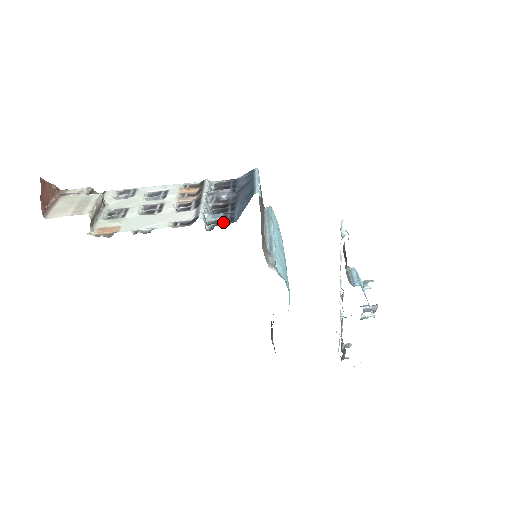
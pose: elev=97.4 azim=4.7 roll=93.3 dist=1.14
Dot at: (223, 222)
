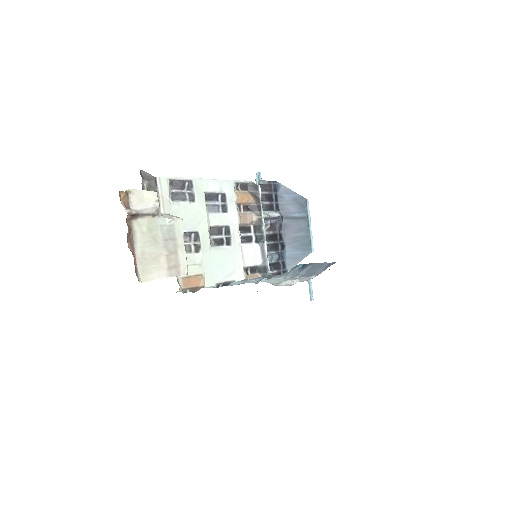
Dot at: (278, 269)
